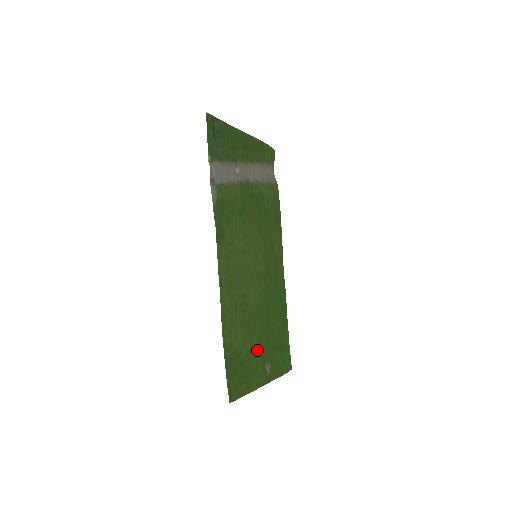
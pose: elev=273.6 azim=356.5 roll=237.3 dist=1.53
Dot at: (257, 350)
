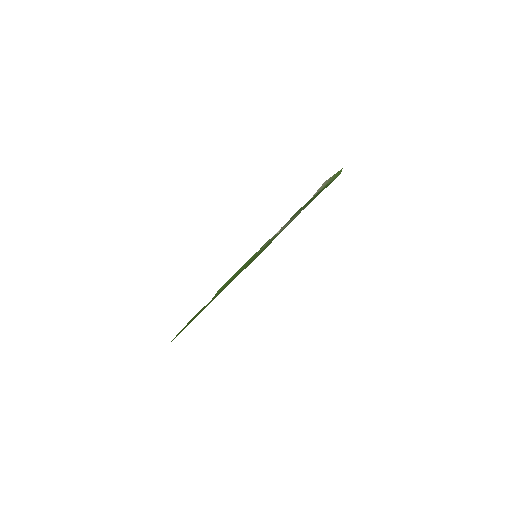
Dot at: occluded
